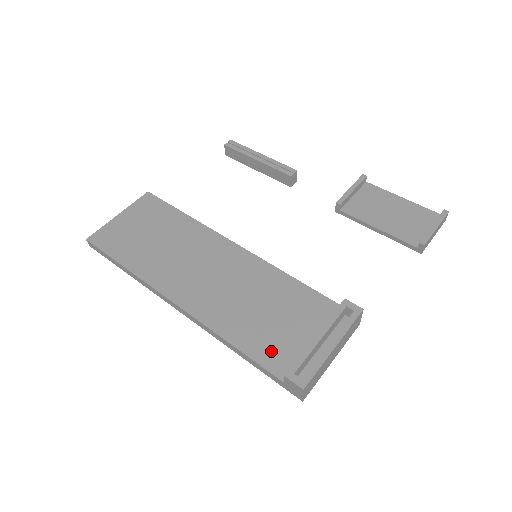
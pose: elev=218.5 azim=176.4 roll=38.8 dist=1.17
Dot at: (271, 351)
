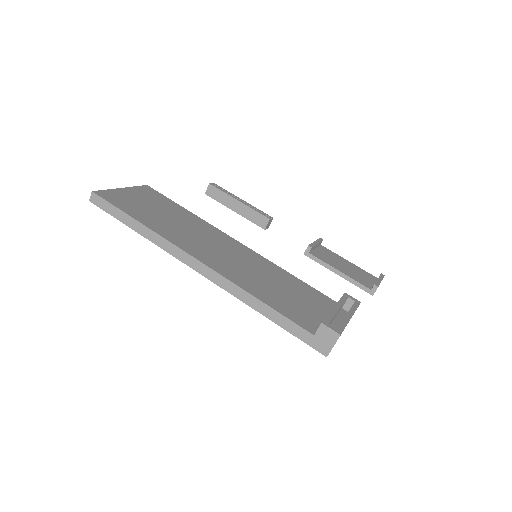
Dot at: (295, 313)
